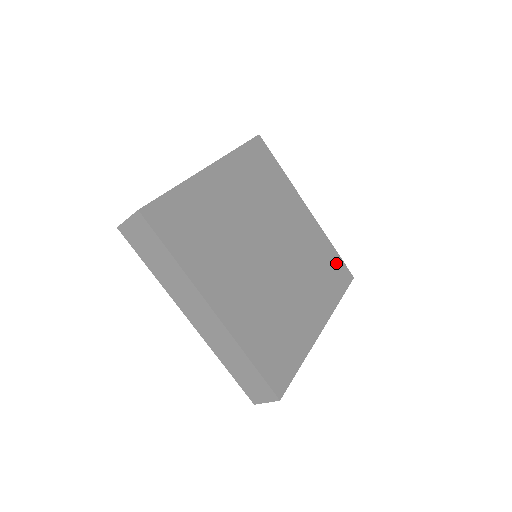
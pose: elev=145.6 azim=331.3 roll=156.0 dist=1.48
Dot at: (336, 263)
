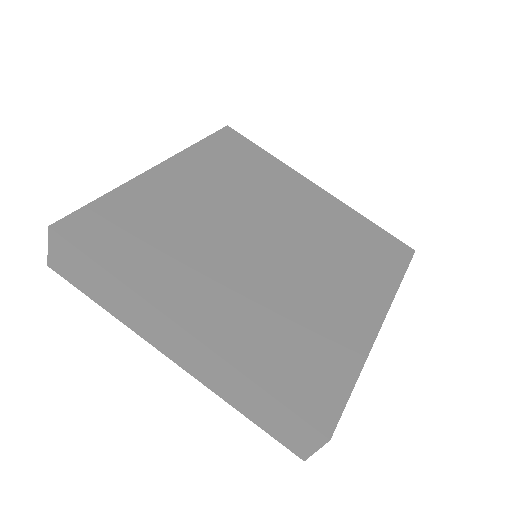
Dot at: (380, 238)
